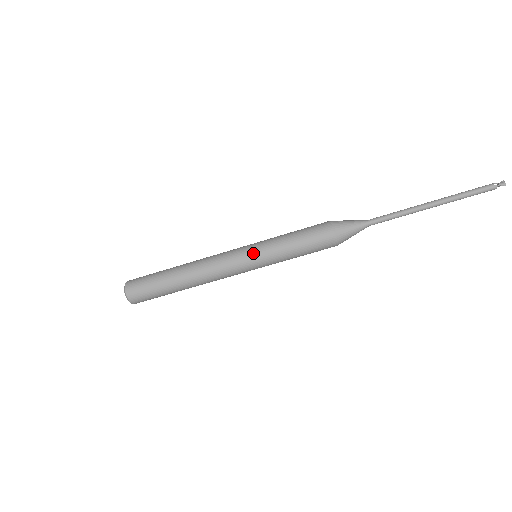
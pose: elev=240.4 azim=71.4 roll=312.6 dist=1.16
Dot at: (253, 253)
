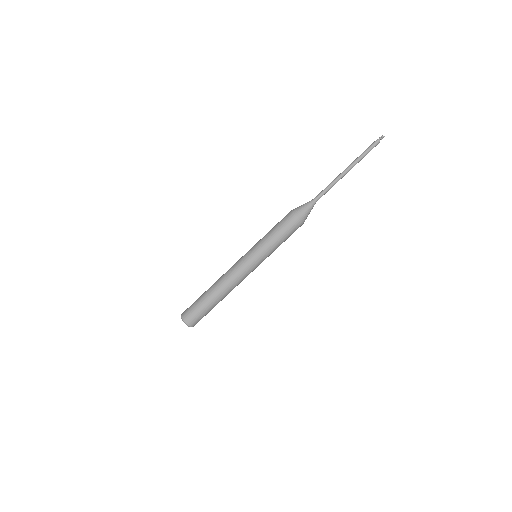
Dot at: (250, 251)
